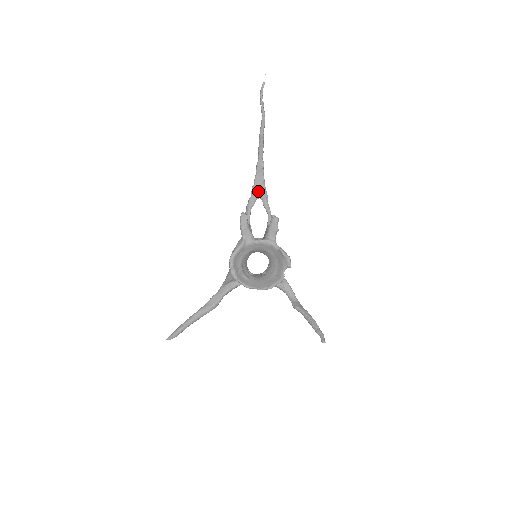
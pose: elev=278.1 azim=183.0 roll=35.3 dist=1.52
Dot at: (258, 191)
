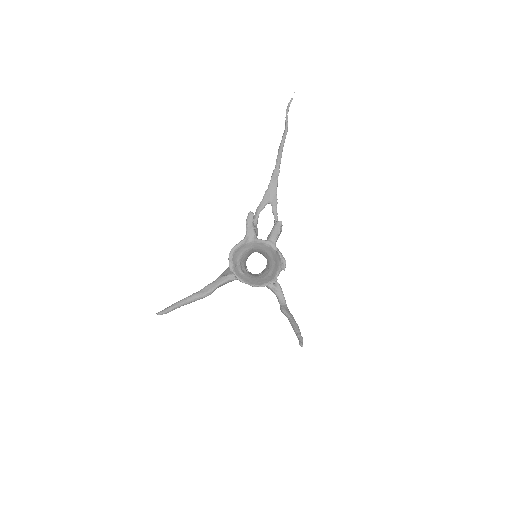
Dot at: (270, 196)
